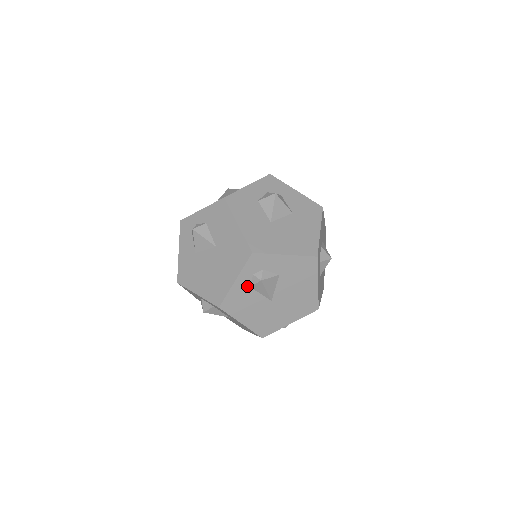
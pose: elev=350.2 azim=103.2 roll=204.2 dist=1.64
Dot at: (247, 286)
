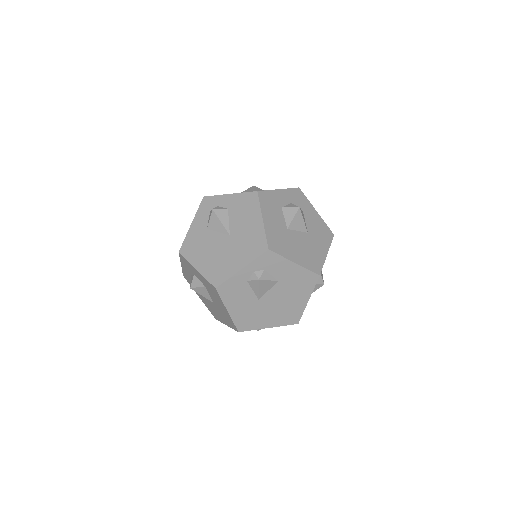
Dot at: occluded
